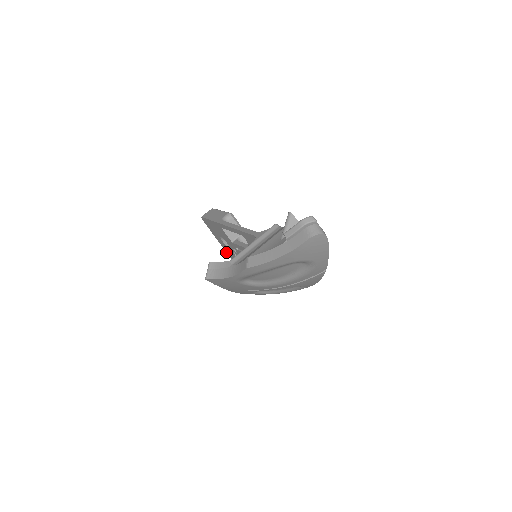
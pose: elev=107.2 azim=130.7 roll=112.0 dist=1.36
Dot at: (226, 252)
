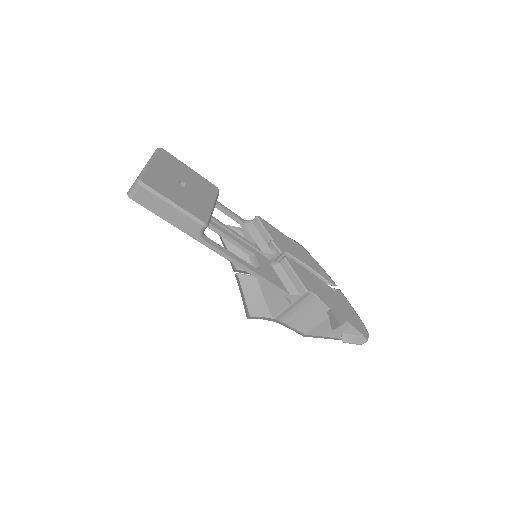
Dot at: occluded
